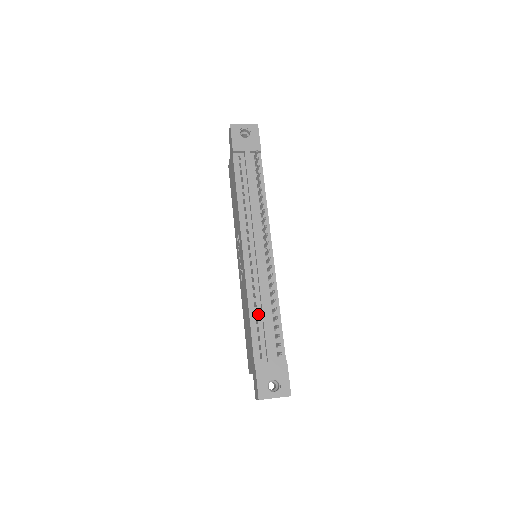
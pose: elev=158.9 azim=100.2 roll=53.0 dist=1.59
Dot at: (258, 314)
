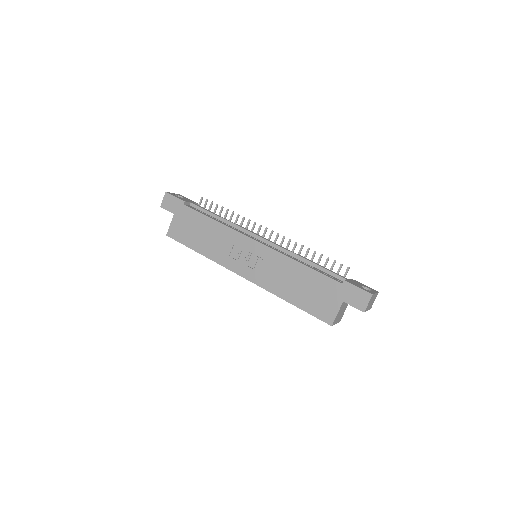
Dot at: (307, 264)
